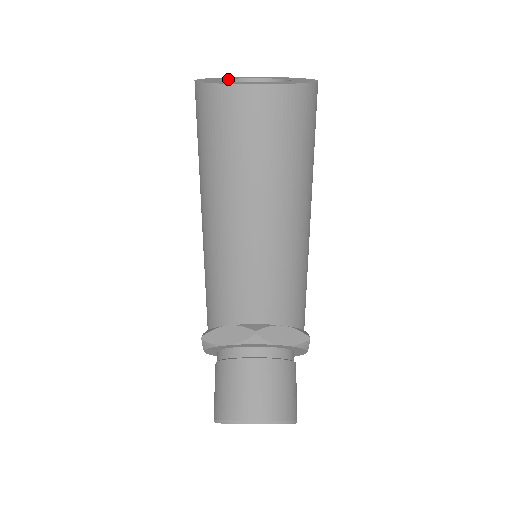
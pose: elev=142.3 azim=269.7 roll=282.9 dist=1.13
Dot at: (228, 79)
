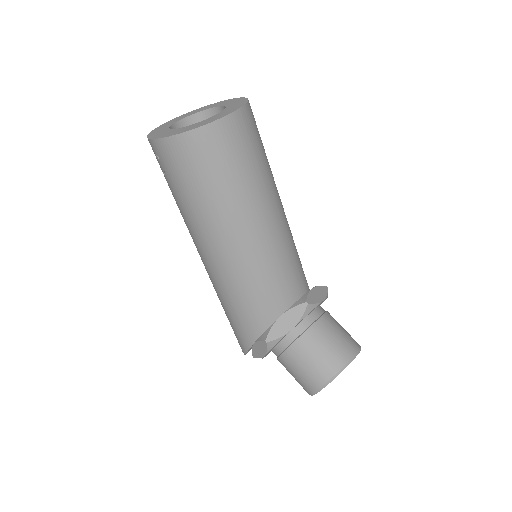
Dot at: (169, 128)
